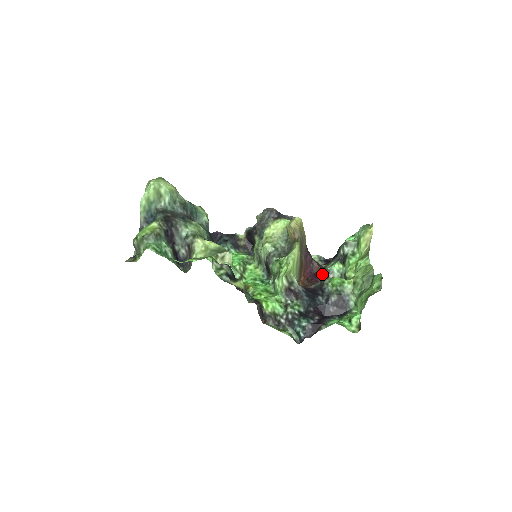
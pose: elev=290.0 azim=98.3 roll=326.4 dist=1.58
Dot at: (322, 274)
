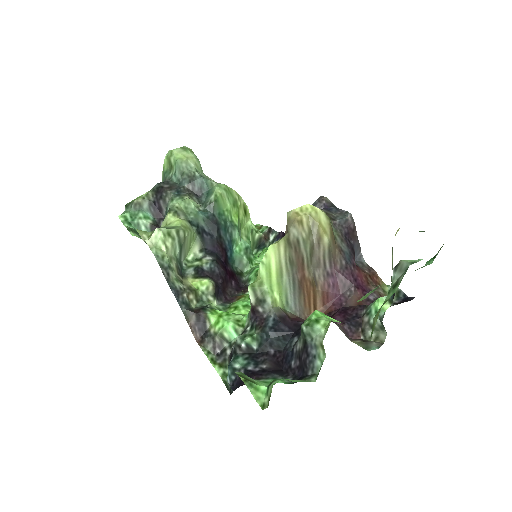
Dot at: (355, 312)
